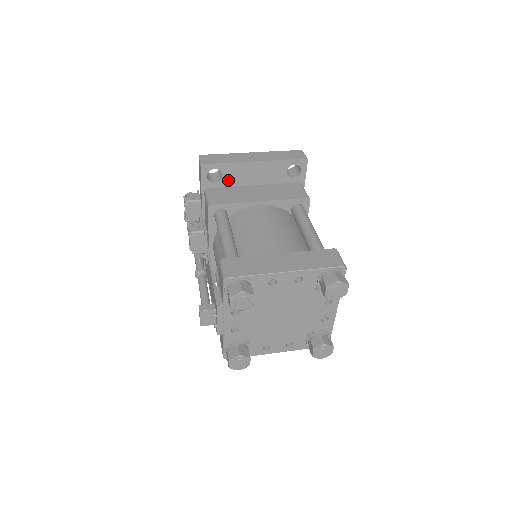
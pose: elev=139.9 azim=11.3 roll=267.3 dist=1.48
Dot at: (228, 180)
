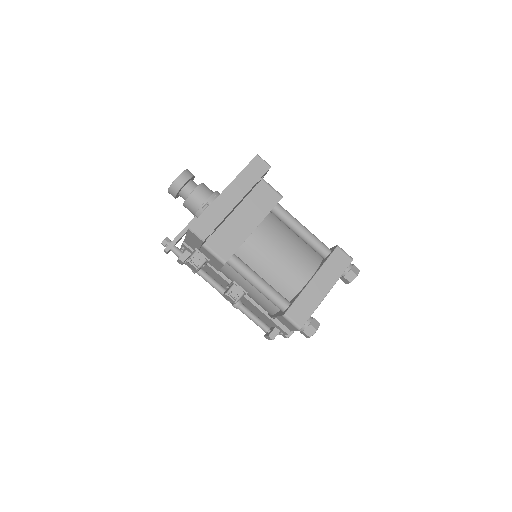
Dot at: occluded
